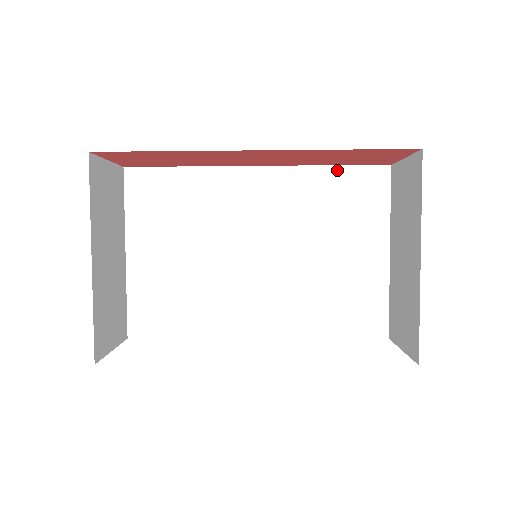
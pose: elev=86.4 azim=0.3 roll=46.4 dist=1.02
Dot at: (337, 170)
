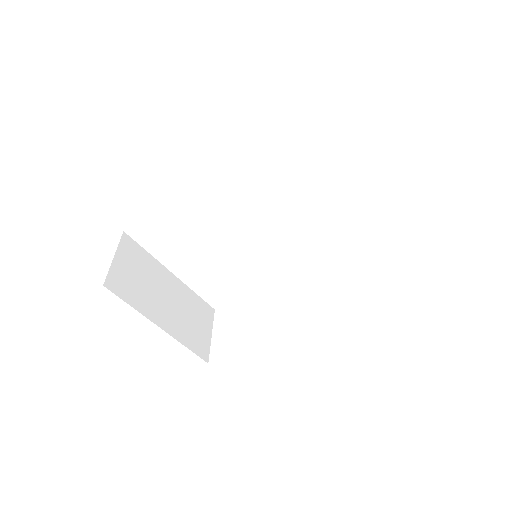
Dot at: (275, 144)
